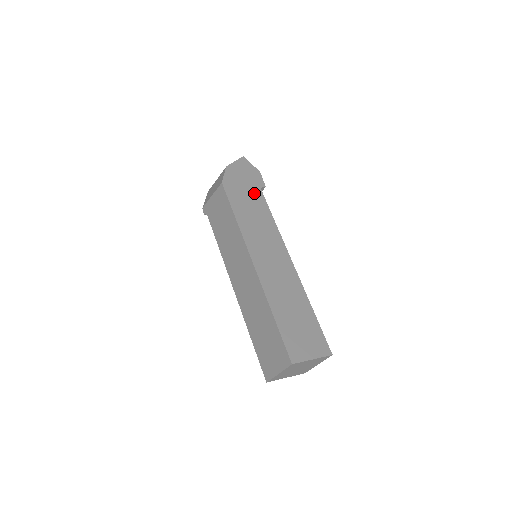
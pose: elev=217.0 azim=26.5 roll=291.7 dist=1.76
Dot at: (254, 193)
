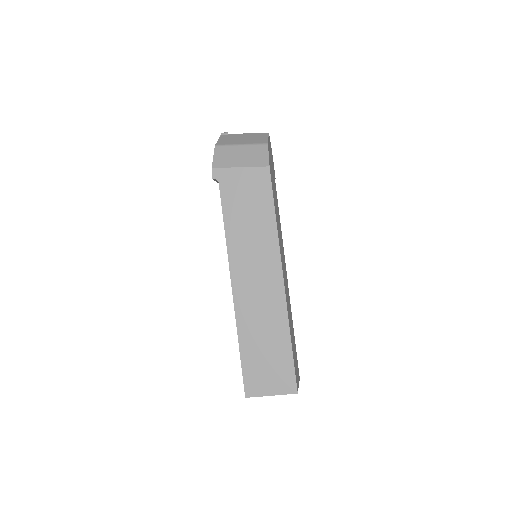
Dot at: occluded
